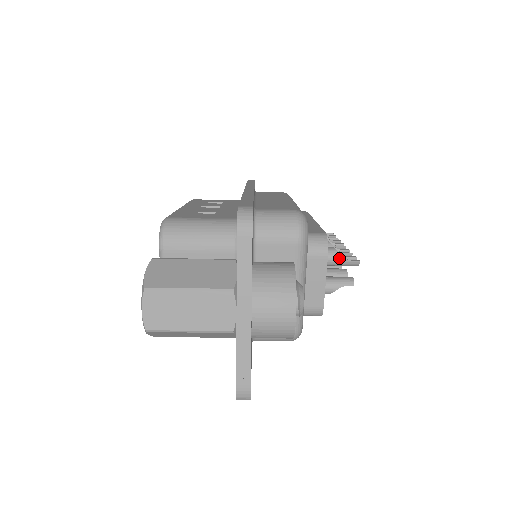
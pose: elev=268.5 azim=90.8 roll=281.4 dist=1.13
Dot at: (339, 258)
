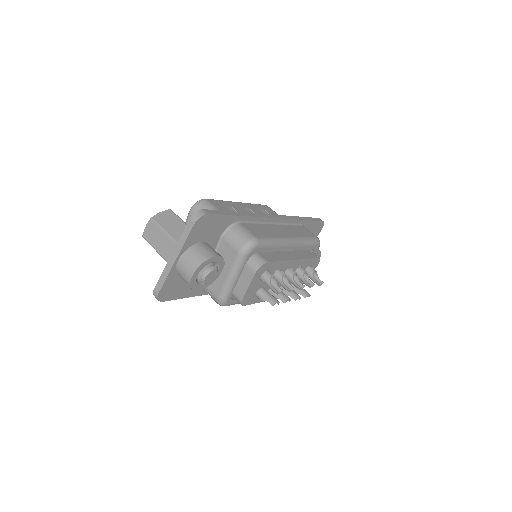
Dot at: (268, 281)
